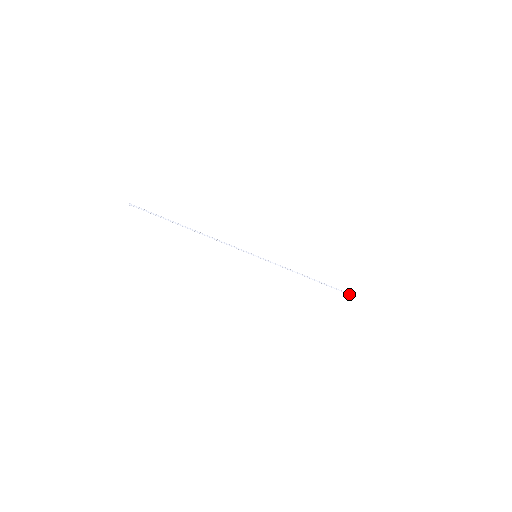
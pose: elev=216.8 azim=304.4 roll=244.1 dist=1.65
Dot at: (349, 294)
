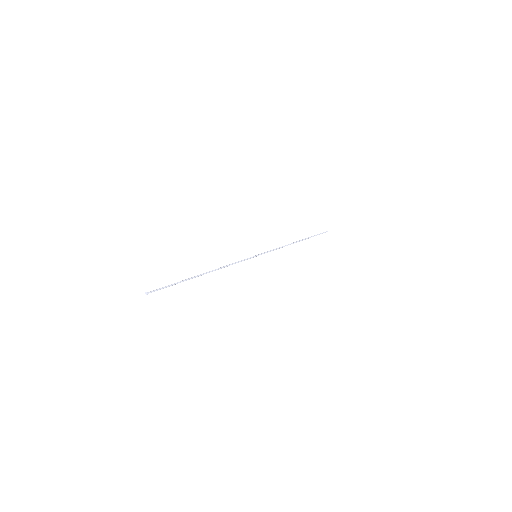
Dot at: occluded
